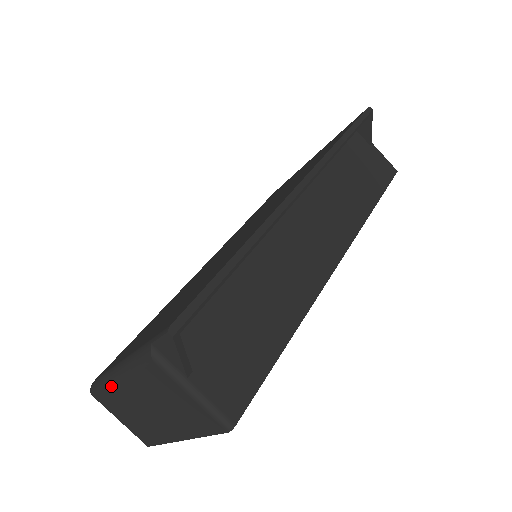
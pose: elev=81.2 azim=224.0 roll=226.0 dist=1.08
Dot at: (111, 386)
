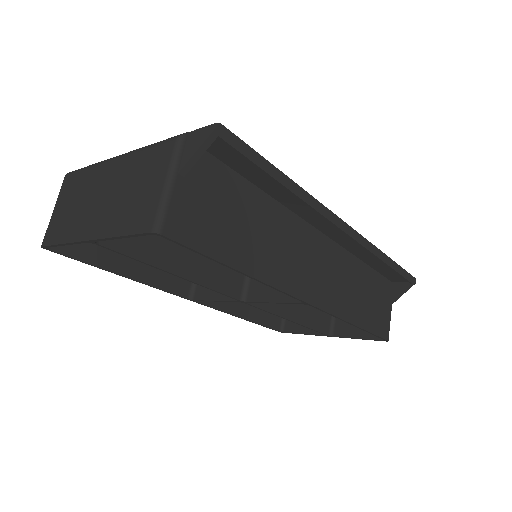
Dot at: (99, 165)
